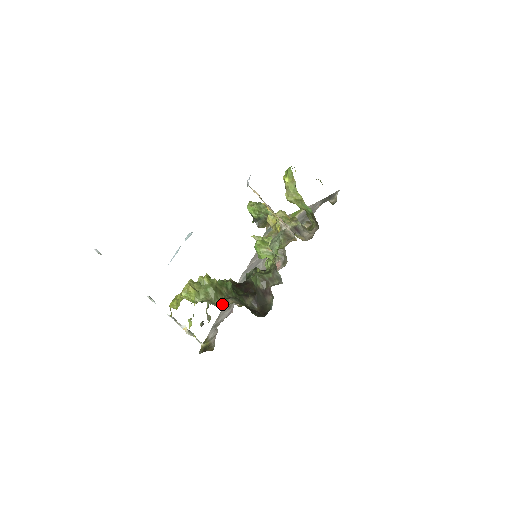
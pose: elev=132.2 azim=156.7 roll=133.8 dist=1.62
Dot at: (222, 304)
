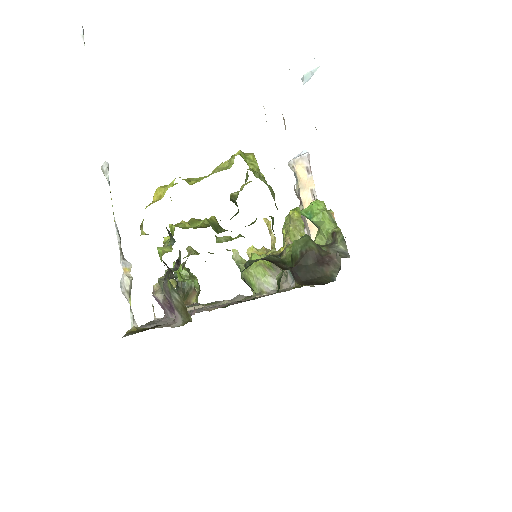
Dot at: occluded
